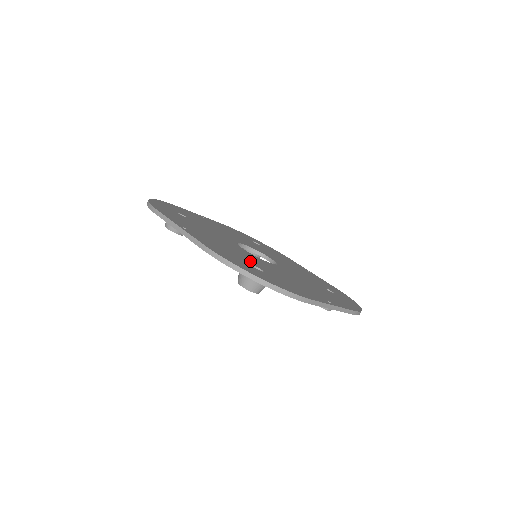
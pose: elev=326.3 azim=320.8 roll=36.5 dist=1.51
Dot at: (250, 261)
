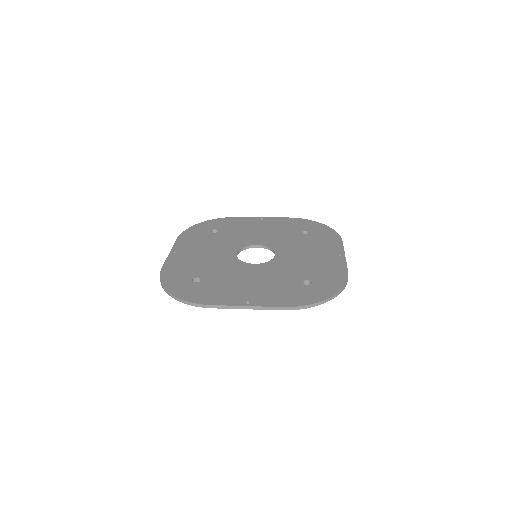
Dot at: (291, 279)
